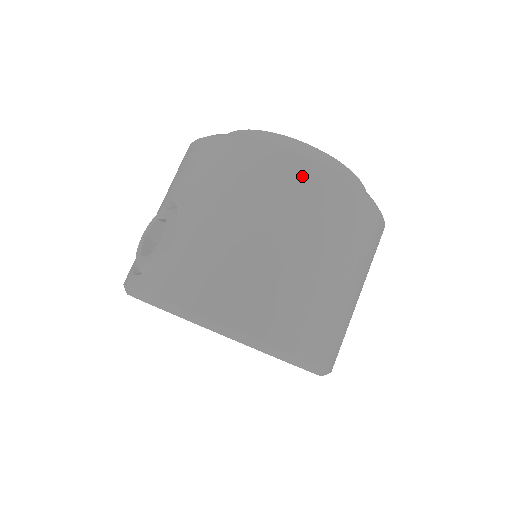
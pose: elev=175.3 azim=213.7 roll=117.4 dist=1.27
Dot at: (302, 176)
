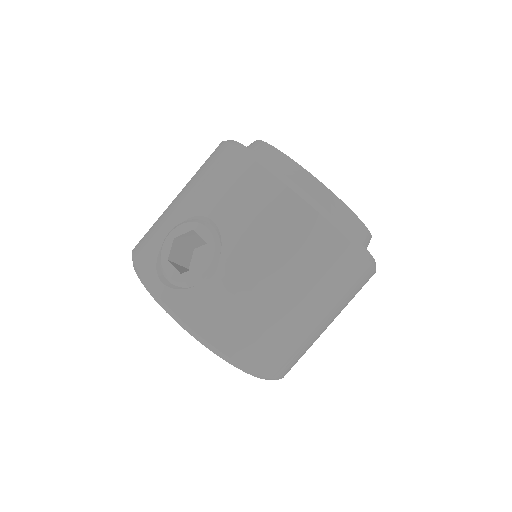
Dot at: (343, 258)
